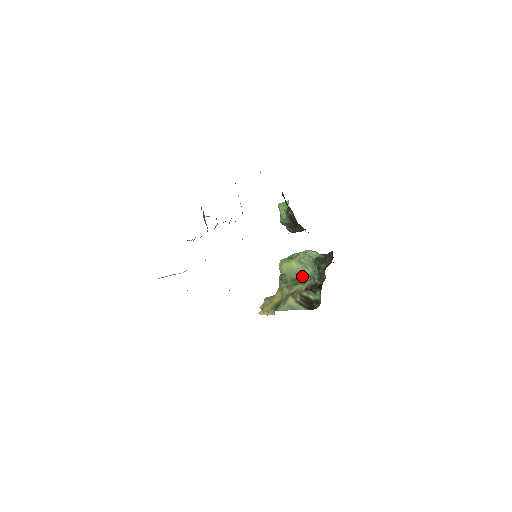
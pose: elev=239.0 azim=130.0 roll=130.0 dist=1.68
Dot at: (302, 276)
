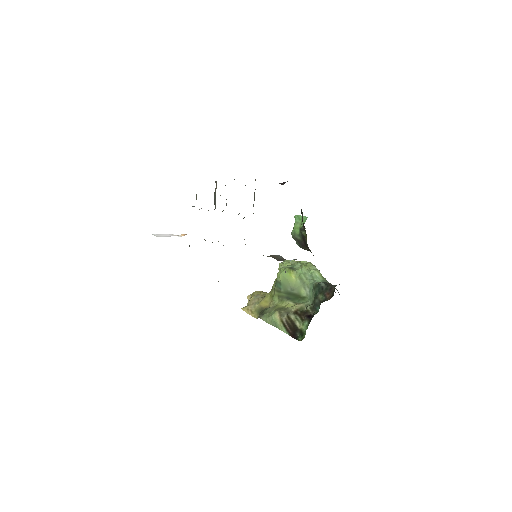
Dot at: (297, 294)
